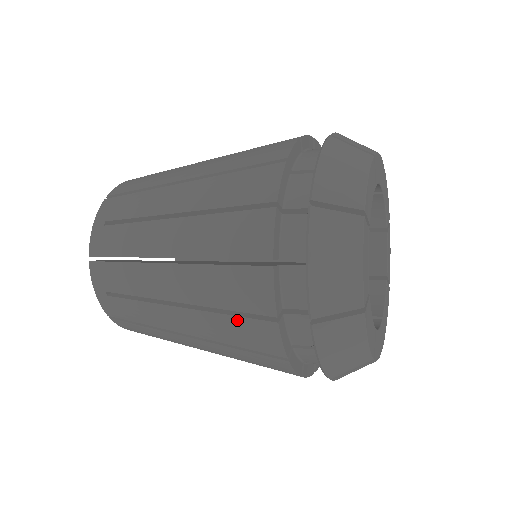
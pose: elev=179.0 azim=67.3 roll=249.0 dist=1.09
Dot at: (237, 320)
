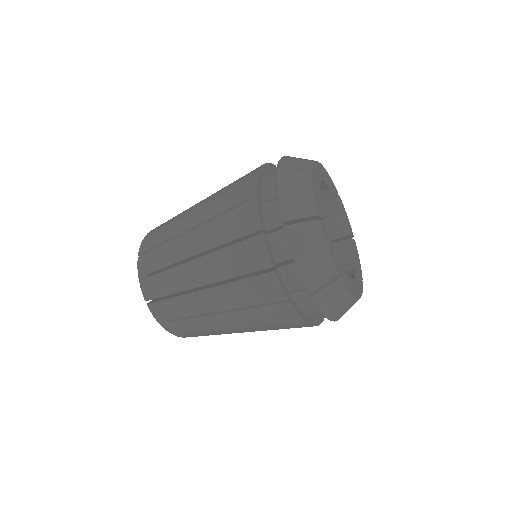
Dot at: (263, 309)
